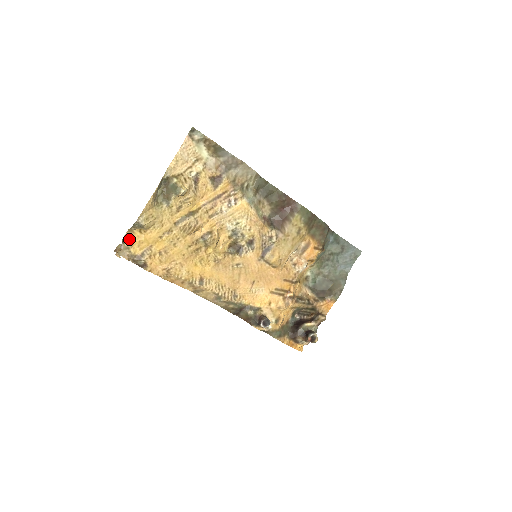
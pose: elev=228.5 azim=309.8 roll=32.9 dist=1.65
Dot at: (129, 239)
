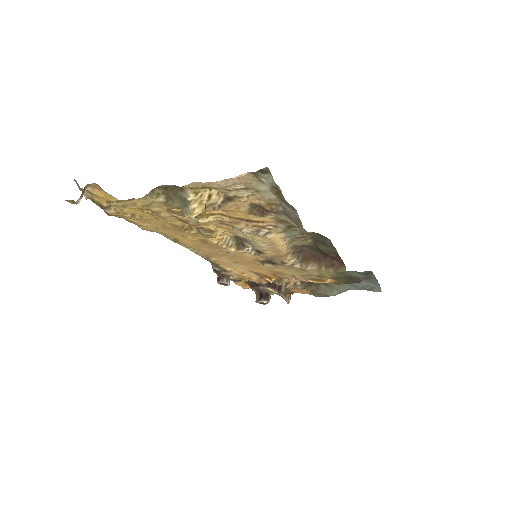
Dot at: (96, 190)
